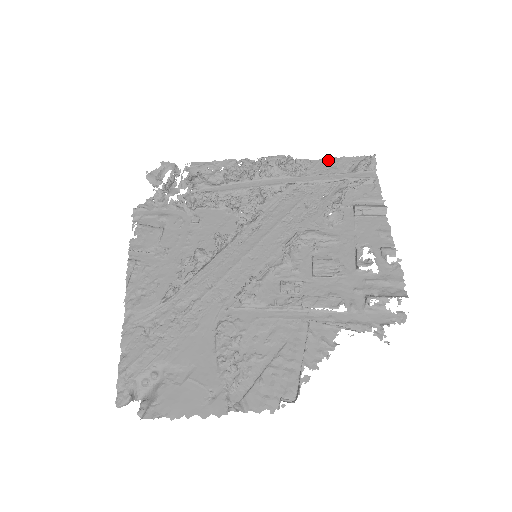
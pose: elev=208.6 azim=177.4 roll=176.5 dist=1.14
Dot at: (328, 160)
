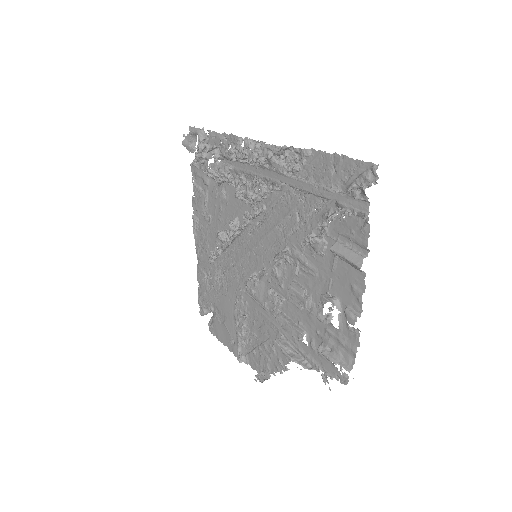
Dot at: (328, 155)
